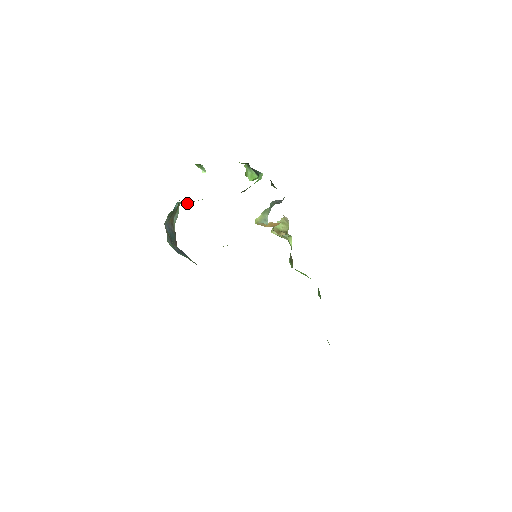
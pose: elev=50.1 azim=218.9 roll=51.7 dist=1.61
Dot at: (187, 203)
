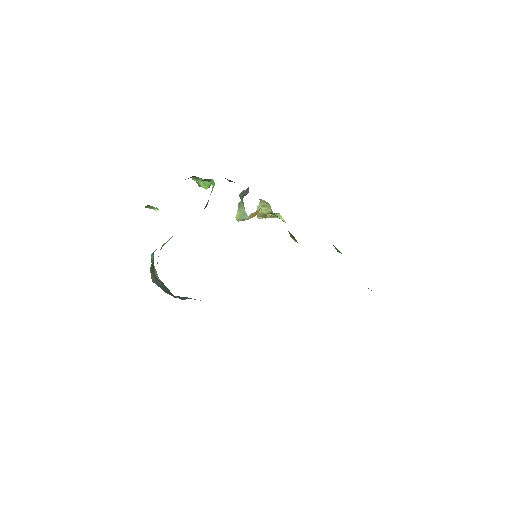
Dot at: (161, 248)
